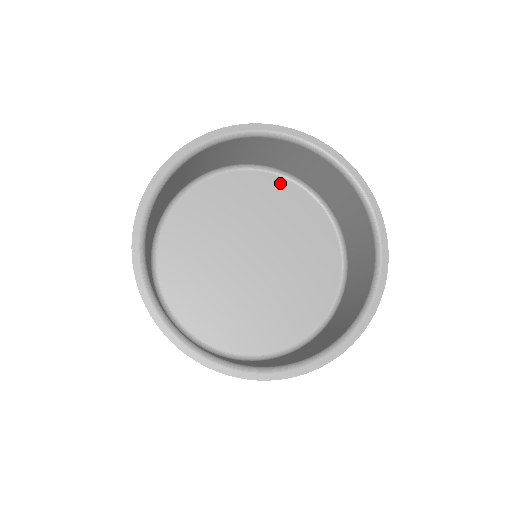
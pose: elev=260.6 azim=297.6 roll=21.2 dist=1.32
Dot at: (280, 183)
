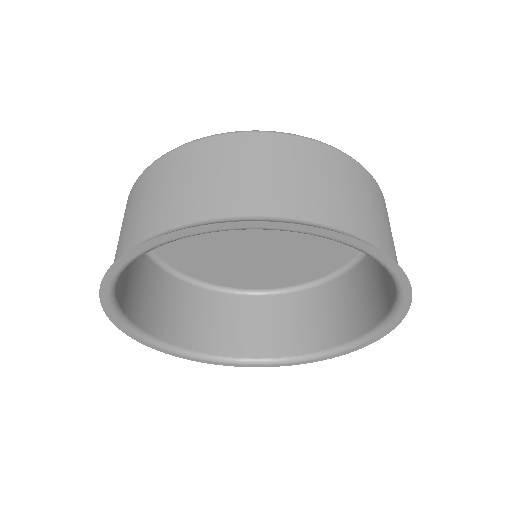
Dot at: occluded
